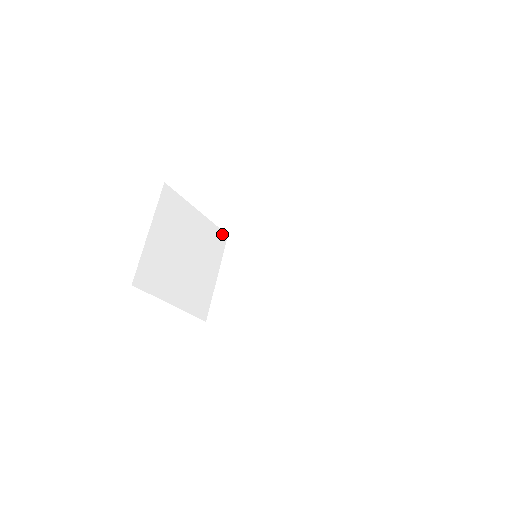
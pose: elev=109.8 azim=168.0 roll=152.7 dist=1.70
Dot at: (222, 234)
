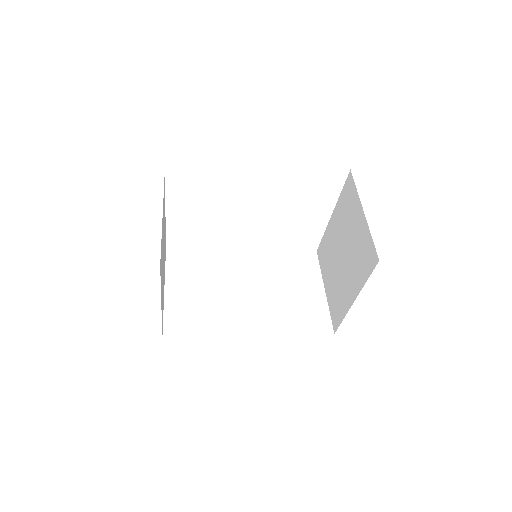
Dot at: occluded
